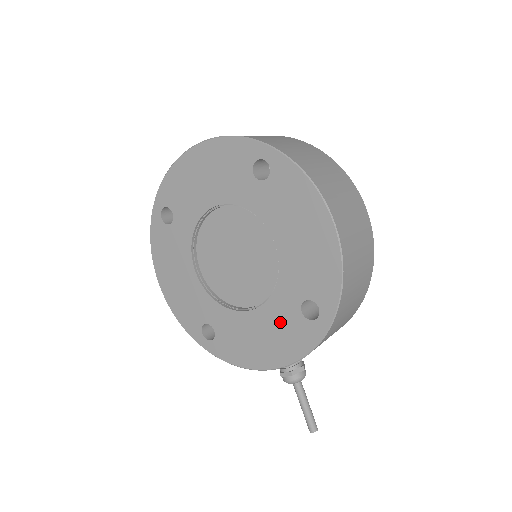
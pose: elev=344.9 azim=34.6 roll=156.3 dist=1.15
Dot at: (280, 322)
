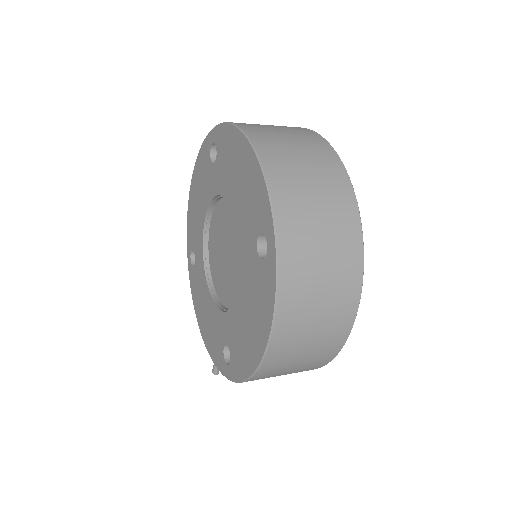
Dot at: (215, 328)
